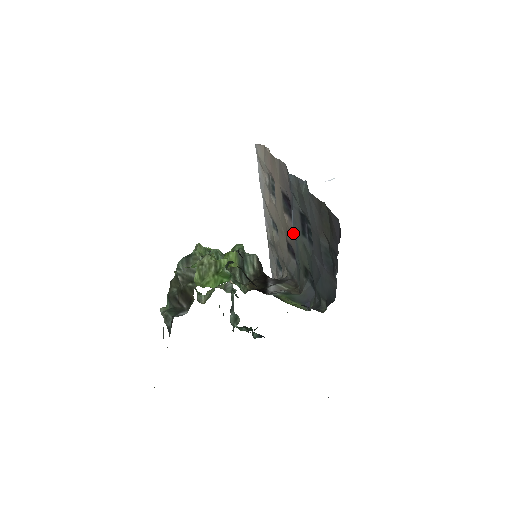
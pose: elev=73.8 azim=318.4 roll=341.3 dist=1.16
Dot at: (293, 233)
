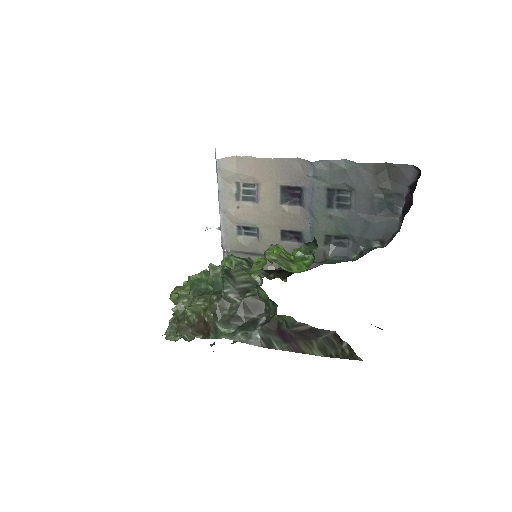
Dot at: (307, 214)
